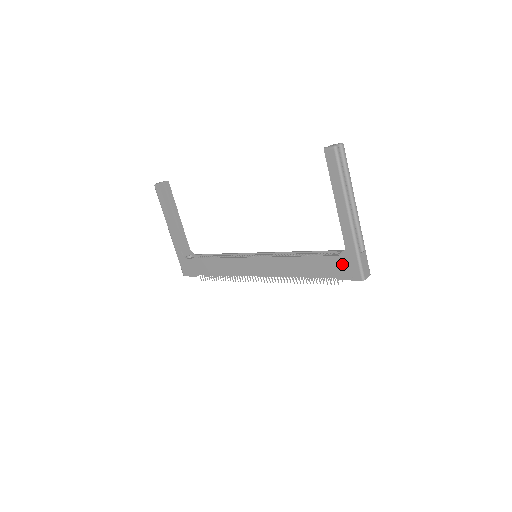
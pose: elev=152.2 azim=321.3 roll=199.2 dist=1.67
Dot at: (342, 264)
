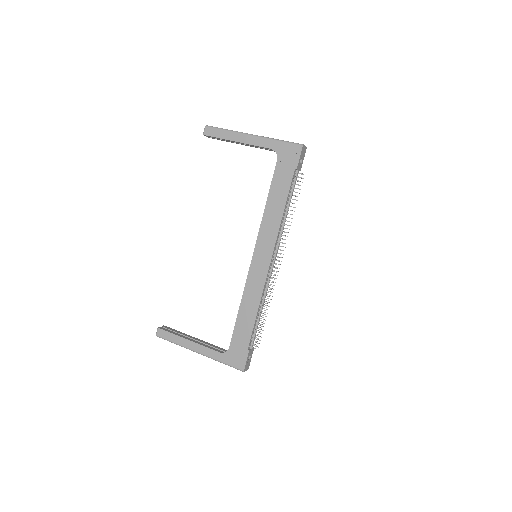
Dot at: (285, 159)
